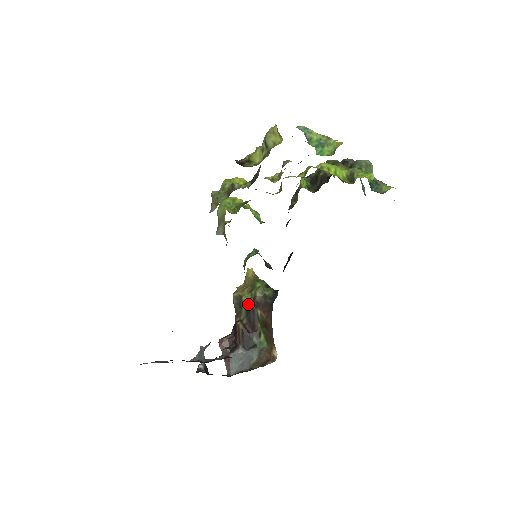
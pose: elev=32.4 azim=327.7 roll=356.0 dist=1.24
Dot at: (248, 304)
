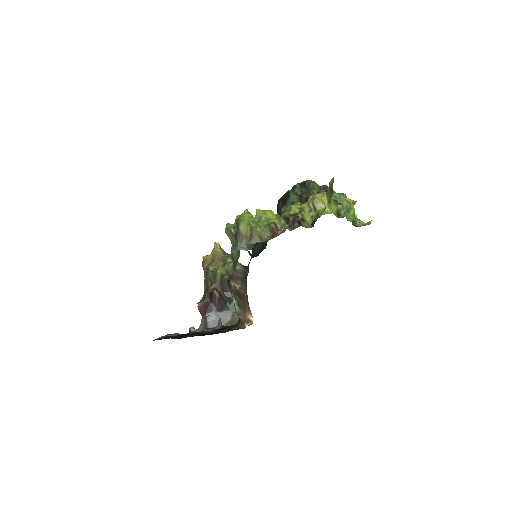
Dot at: (223, 277)
